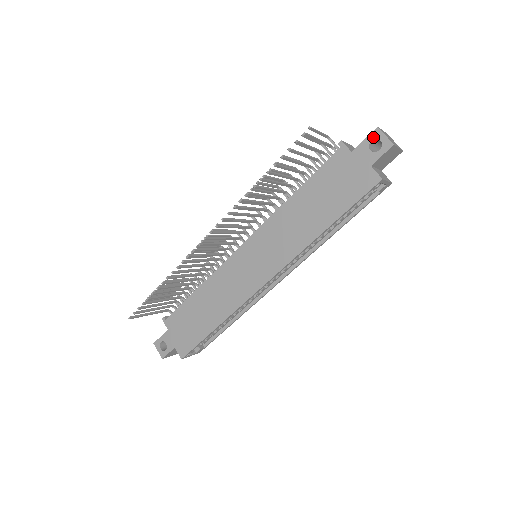
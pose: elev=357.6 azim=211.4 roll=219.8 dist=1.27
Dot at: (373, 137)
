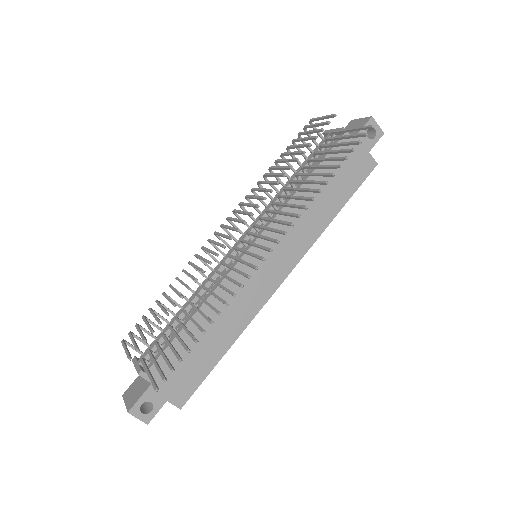
Dot at: occluded
